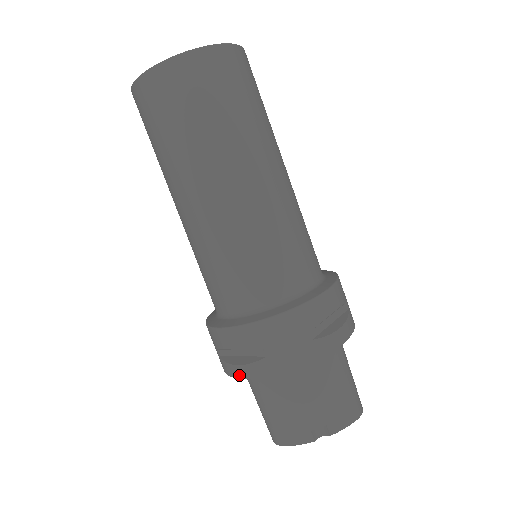
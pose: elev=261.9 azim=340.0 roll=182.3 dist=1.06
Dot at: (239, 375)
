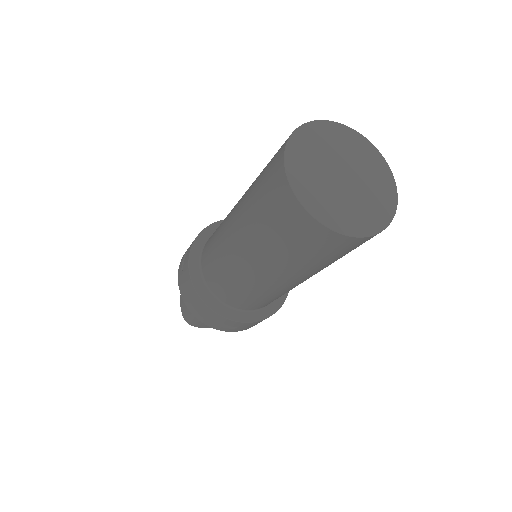
Dot at: (205, 323)
